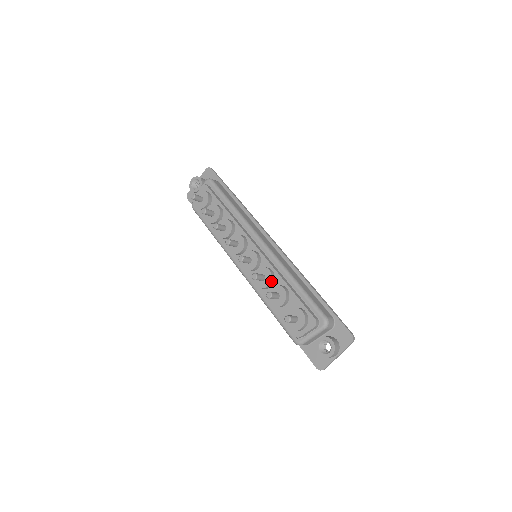
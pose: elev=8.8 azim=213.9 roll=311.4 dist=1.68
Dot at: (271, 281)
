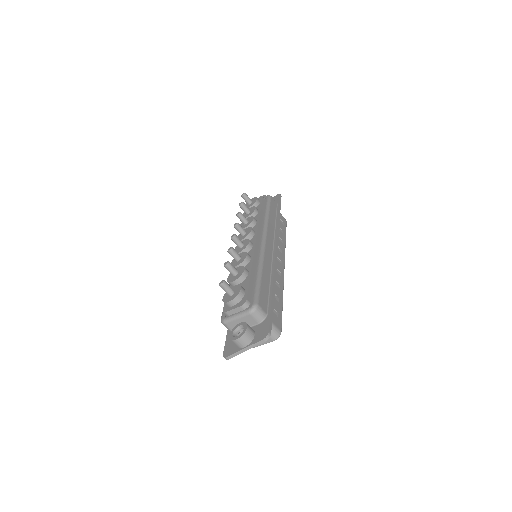
Dot at: (242, 263)
